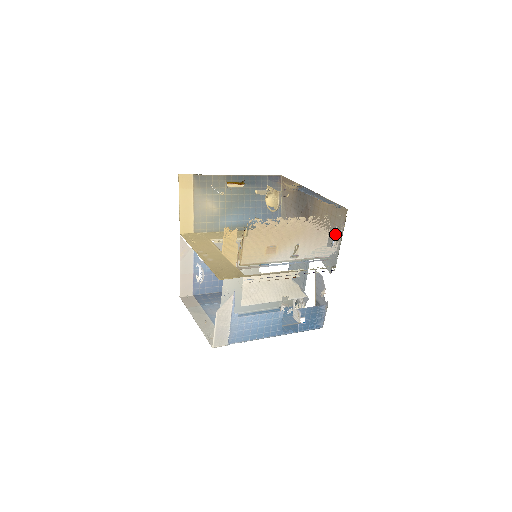
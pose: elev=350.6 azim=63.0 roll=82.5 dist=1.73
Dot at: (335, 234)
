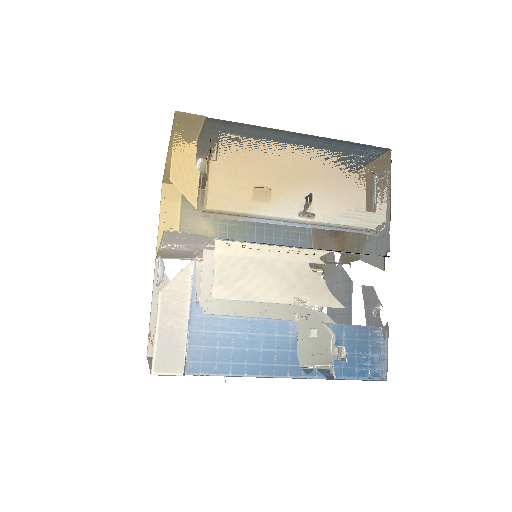
Dot at: occluded
